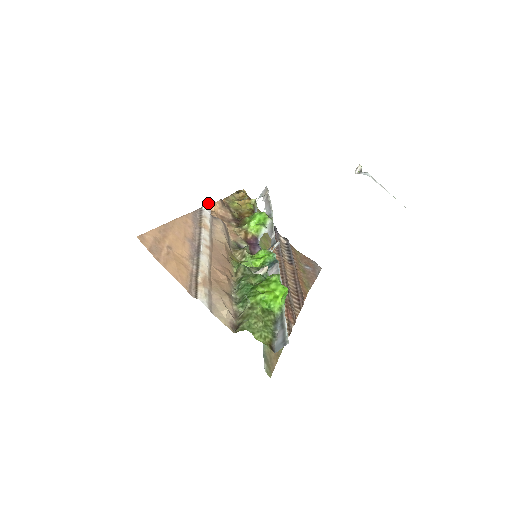
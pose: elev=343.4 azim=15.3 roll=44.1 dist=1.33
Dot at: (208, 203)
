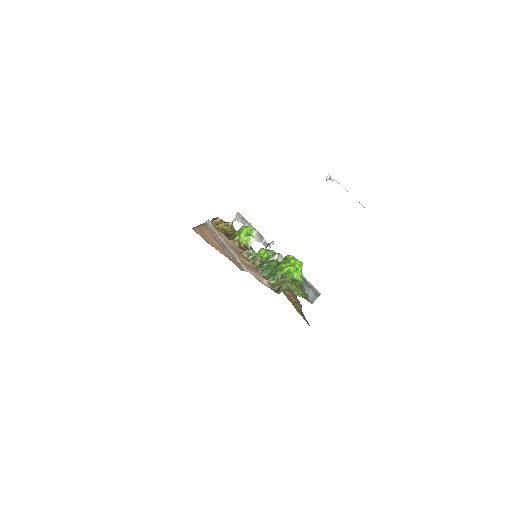
Dot at: (208, 220)
